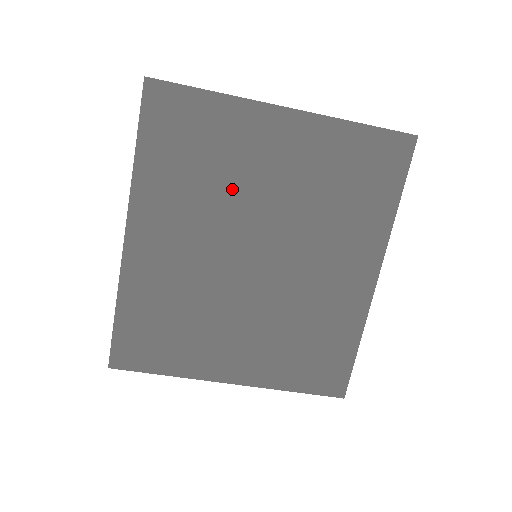
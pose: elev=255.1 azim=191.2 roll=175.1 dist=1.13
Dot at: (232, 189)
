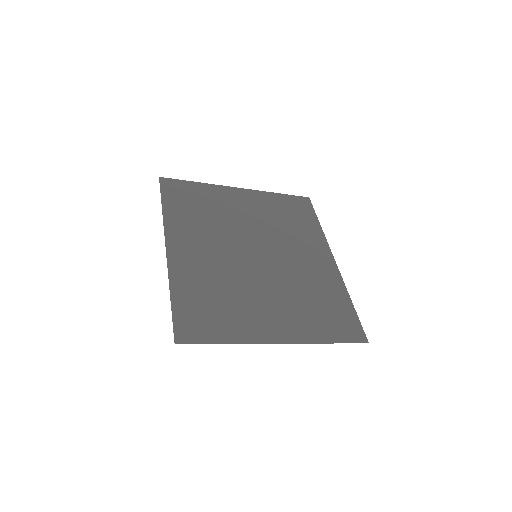
Dot at: (226, 221)
